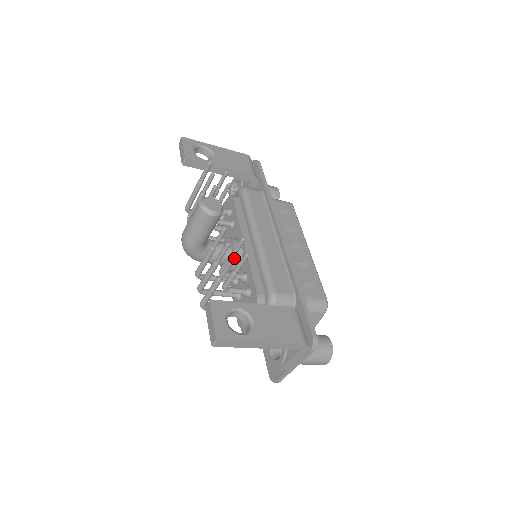
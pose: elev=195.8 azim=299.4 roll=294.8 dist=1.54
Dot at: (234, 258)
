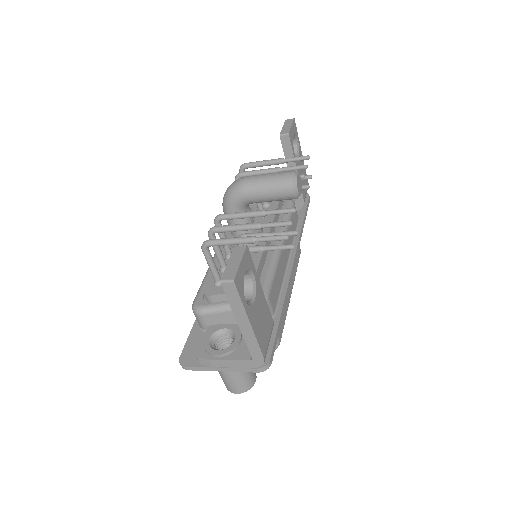
Dot at: occluded
